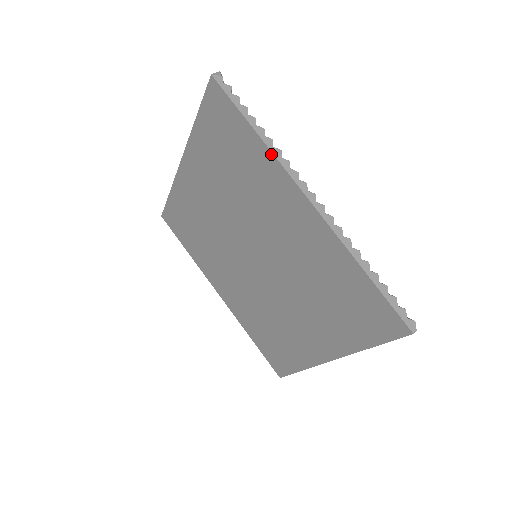
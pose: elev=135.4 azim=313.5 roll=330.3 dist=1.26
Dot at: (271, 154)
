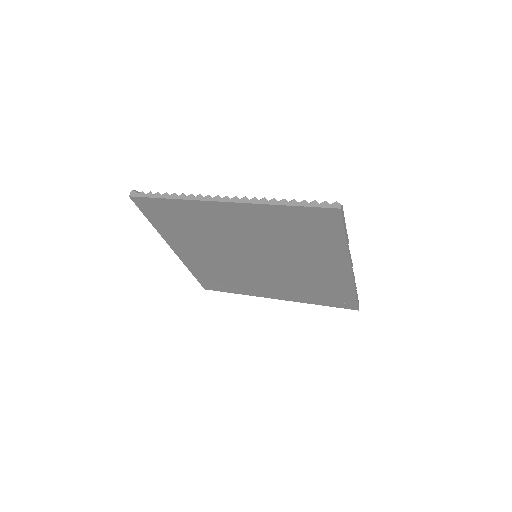
Dot at: (188, 201)
